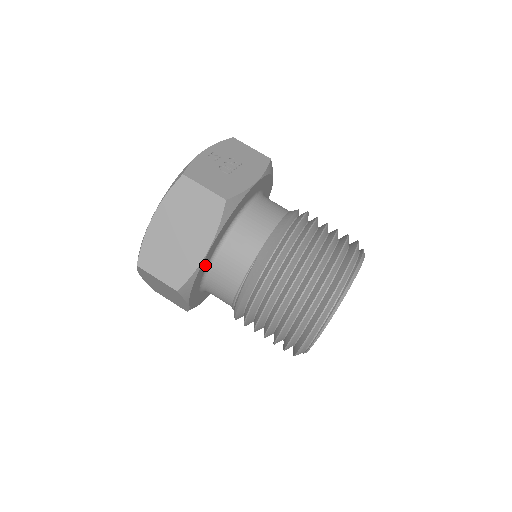
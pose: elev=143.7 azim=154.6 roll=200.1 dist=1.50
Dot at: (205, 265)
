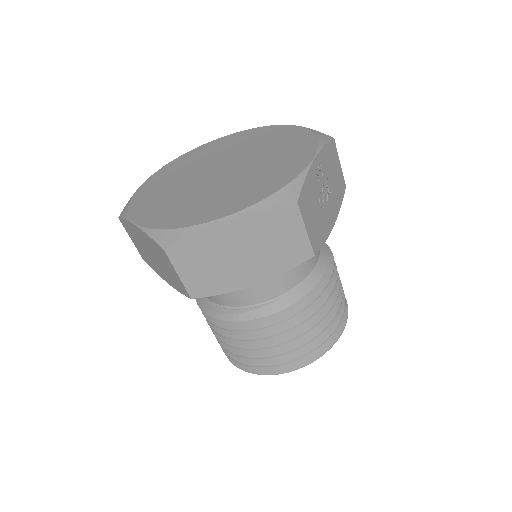
Dot at: occluded
